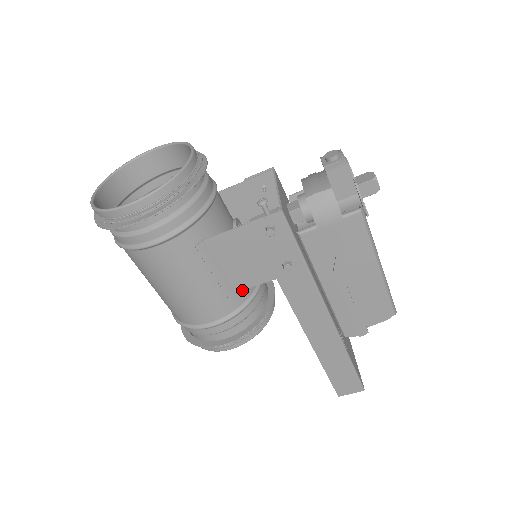
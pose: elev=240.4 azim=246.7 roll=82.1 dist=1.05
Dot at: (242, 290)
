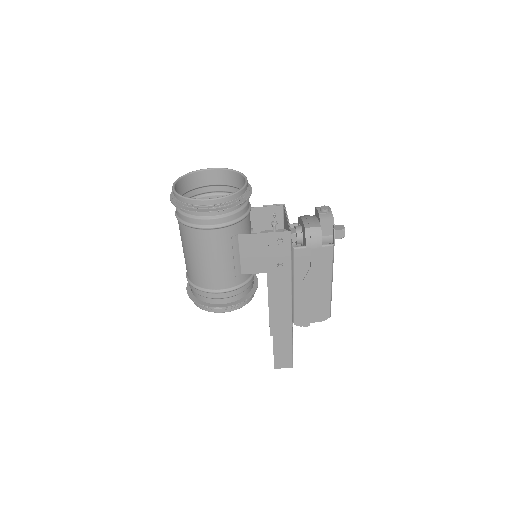
Dot at: (244, 274)
